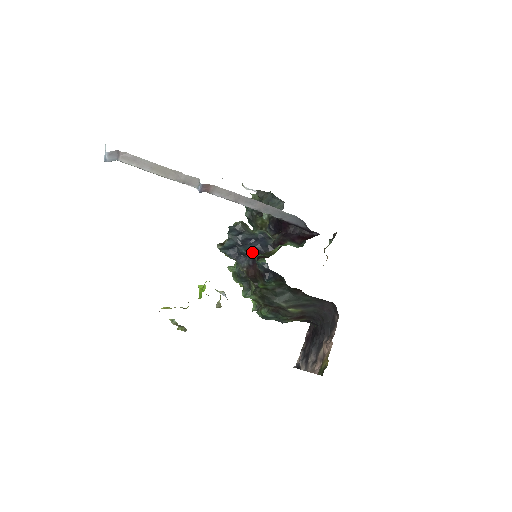
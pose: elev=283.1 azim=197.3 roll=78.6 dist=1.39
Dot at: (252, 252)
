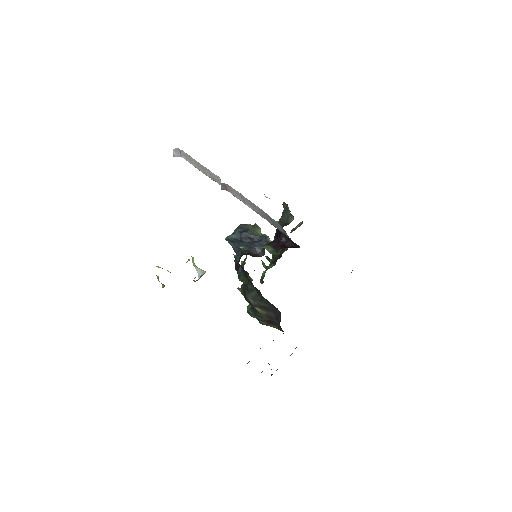
Dot at: (246, 249)
